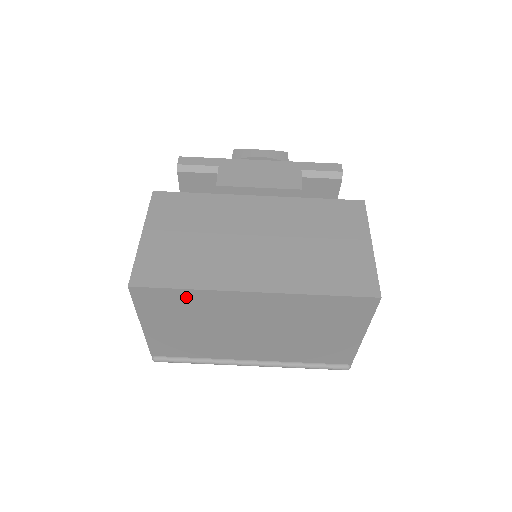
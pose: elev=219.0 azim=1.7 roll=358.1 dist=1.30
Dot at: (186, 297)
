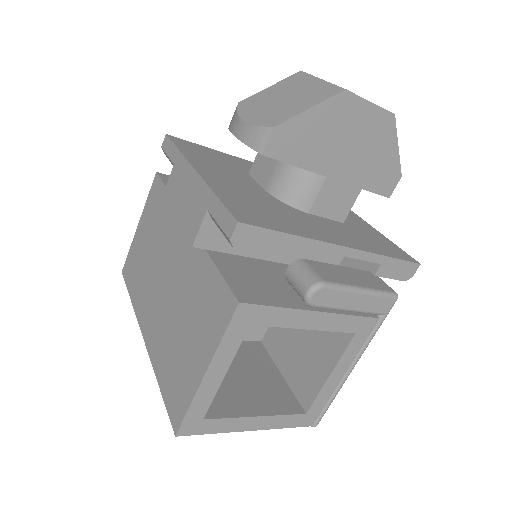
Dot at: occluded
